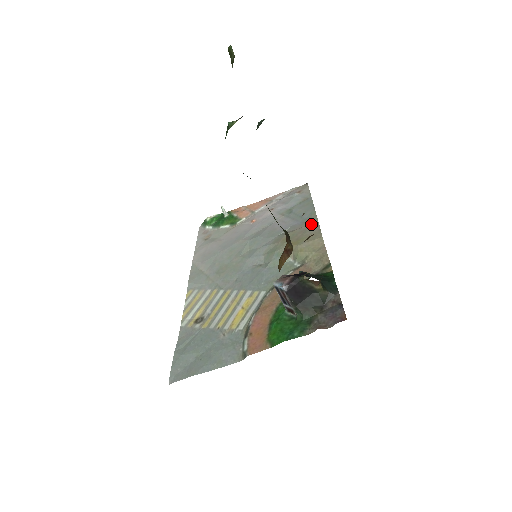
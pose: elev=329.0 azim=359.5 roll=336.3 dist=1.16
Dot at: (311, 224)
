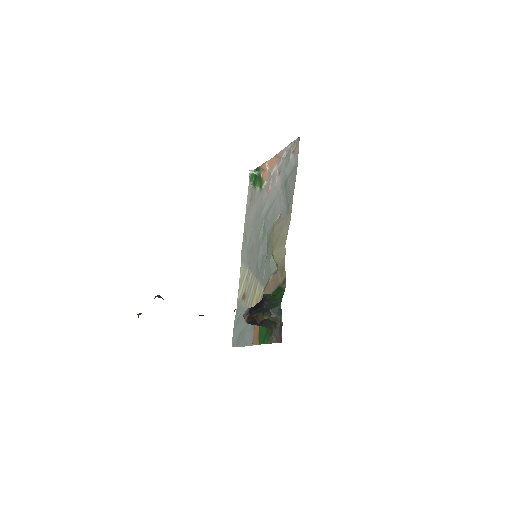
Dot at: (287, 218)
